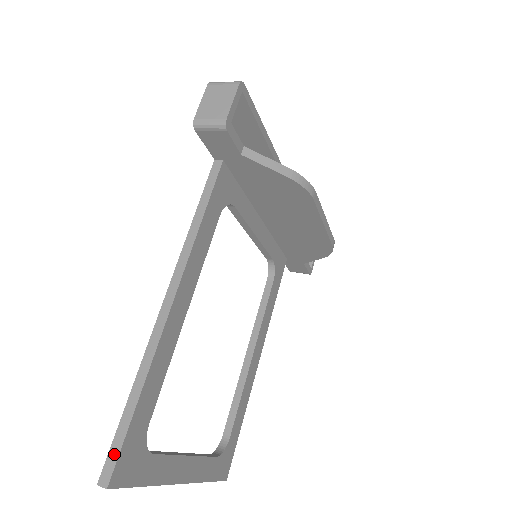
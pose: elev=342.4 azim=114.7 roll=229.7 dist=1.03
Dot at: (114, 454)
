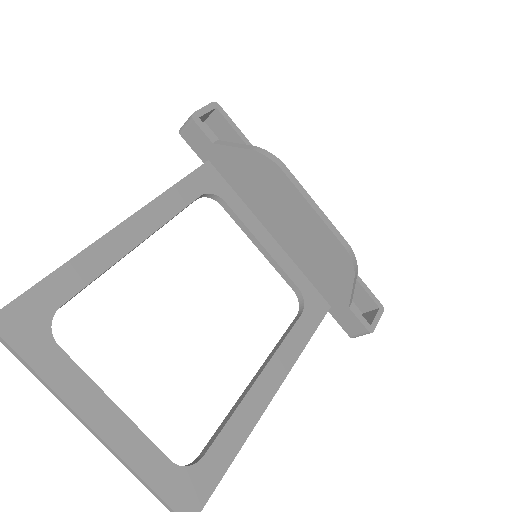
Dot at: (10, 303)
